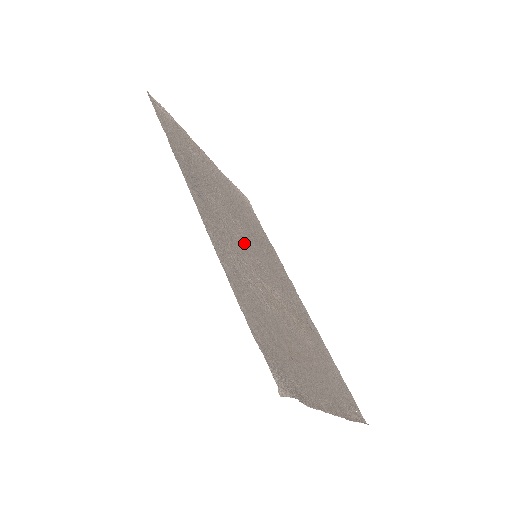
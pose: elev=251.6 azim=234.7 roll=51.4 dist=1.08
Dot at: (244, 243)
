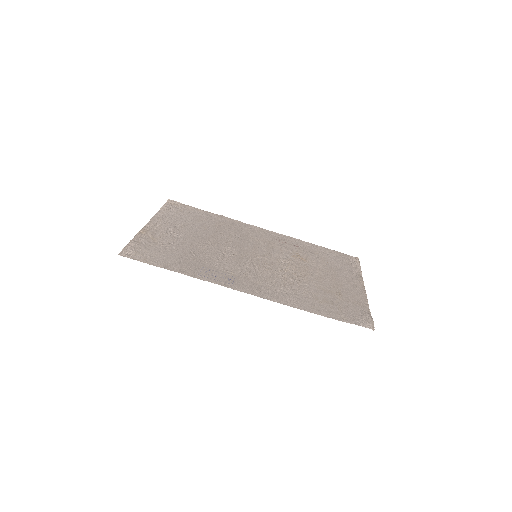
Dot at: (250, 261)
